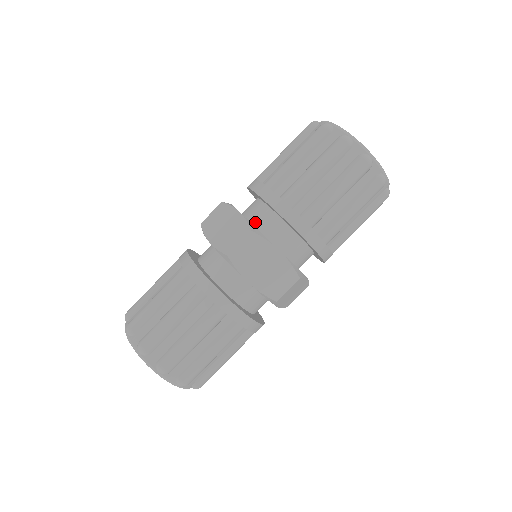
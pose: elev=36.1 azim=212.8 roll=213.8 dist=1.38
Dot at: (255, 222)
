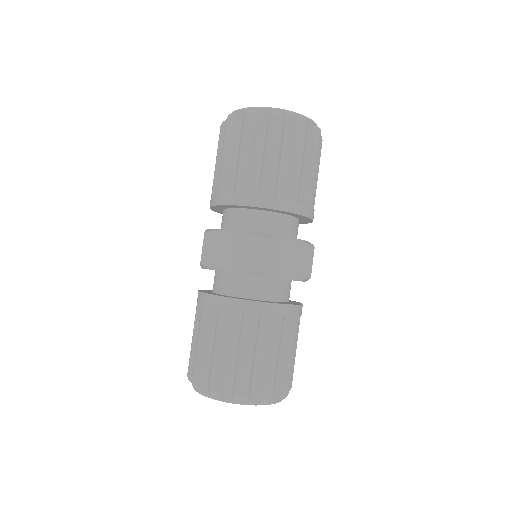
Dot at: (249, 229)
